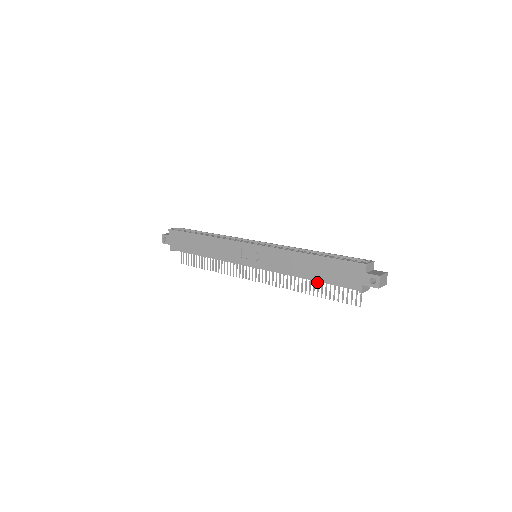
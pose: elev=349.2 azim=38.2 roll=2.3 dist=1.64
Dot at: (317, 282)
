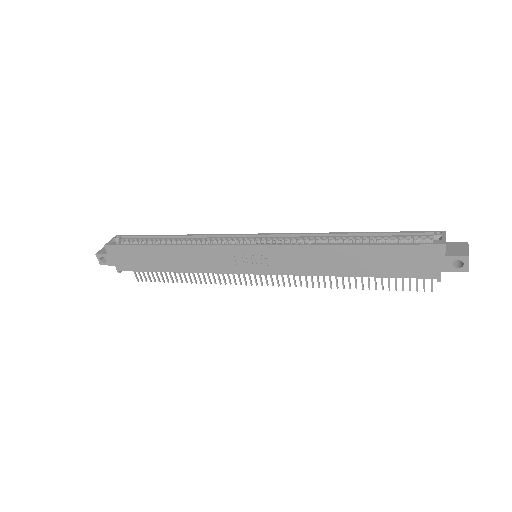
Dot at: occluded
